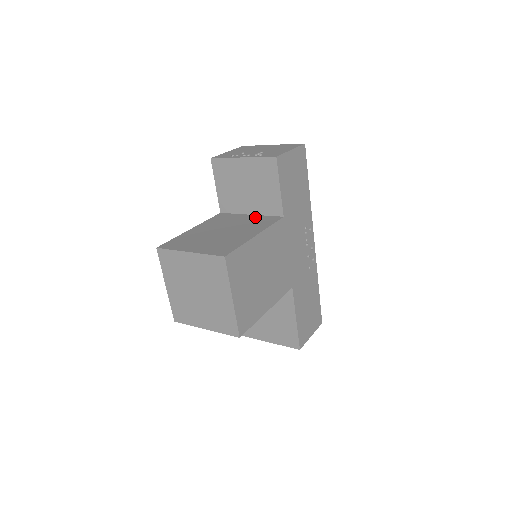
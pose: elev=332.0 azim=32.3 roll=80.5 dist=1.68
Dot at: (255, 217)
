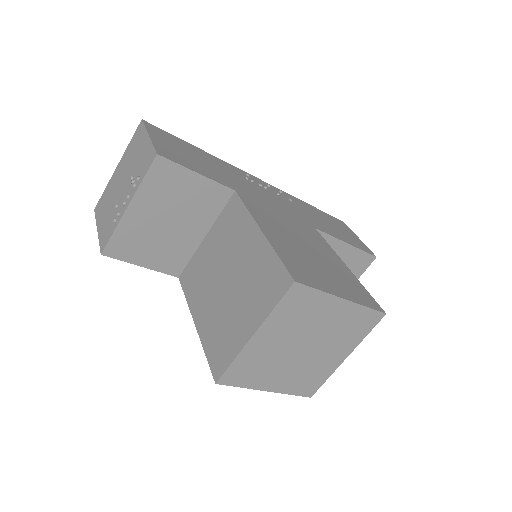
Dot at: (215, 230)
